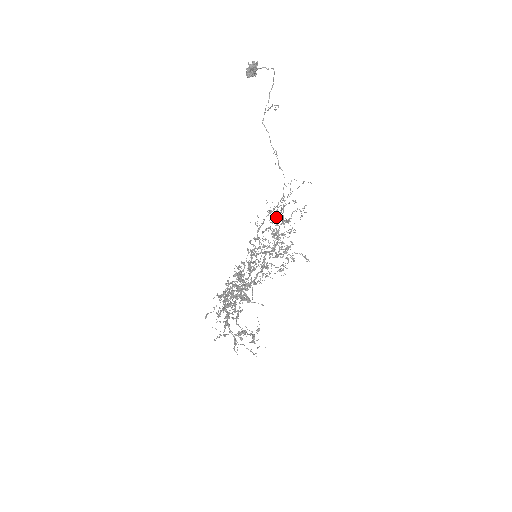
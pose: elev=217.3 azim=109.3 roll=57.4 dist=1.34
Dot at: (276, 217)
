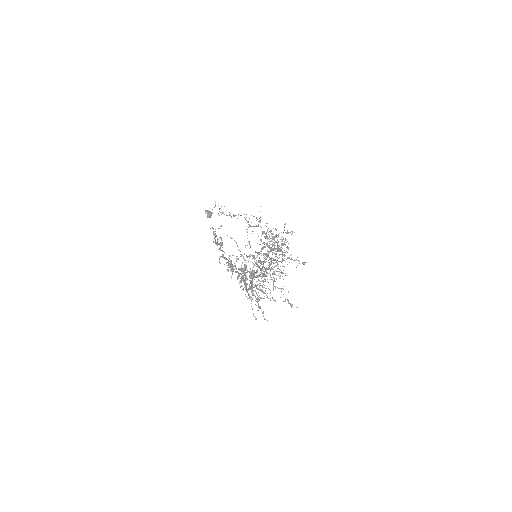
Dot at: occluded
